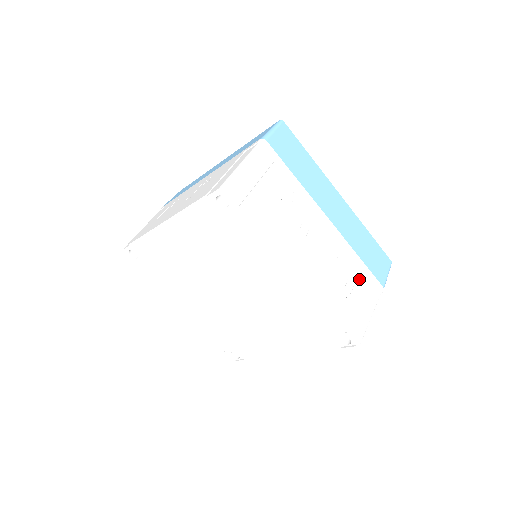
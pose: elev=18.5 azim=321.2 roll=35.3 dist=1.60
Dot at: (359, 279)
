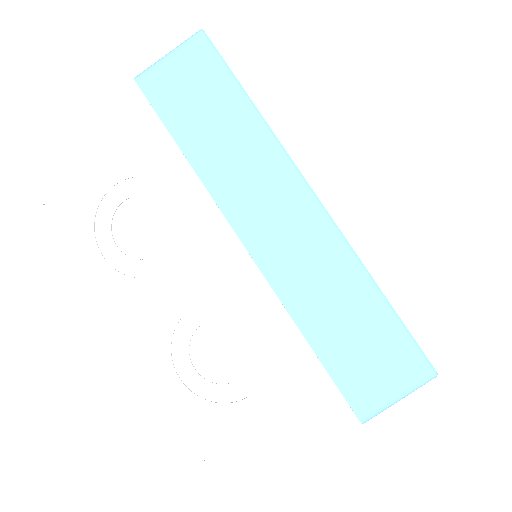
Dot at: (282, 380)
